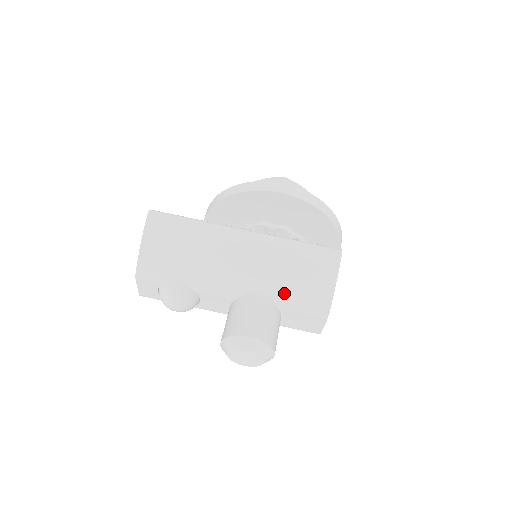
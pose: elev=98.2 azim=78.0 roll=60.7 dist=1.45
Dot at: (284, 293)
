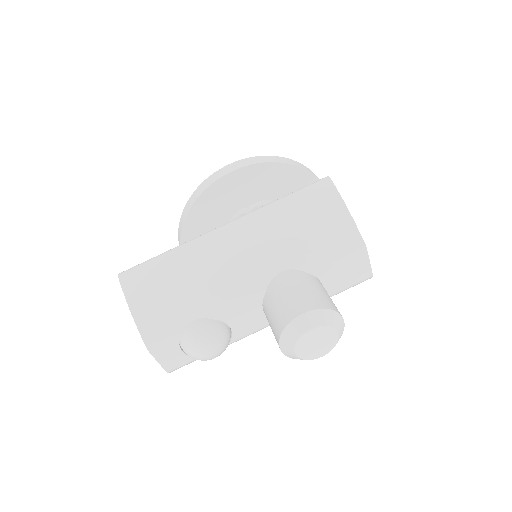
Dot at: (305, 254)
